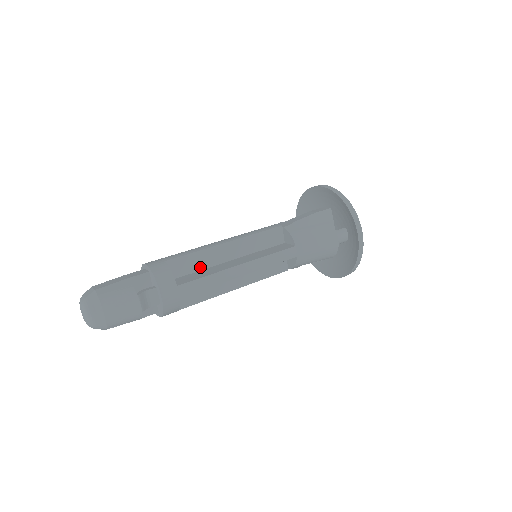
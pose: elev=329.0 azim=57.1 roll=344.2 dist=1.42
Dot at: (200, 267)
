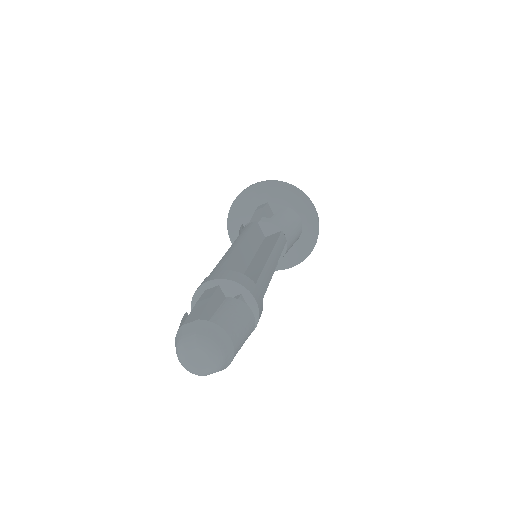
Dot at: (241, 272)
